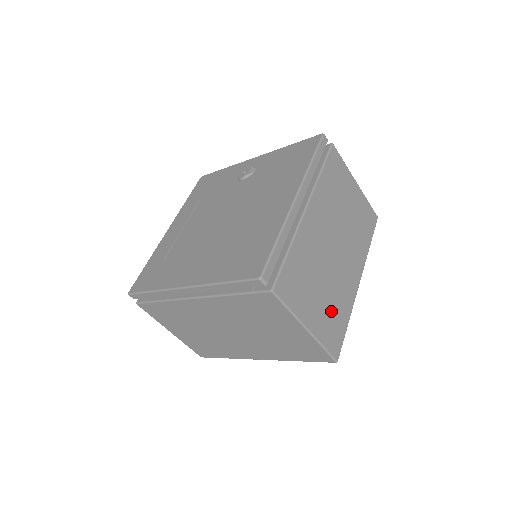
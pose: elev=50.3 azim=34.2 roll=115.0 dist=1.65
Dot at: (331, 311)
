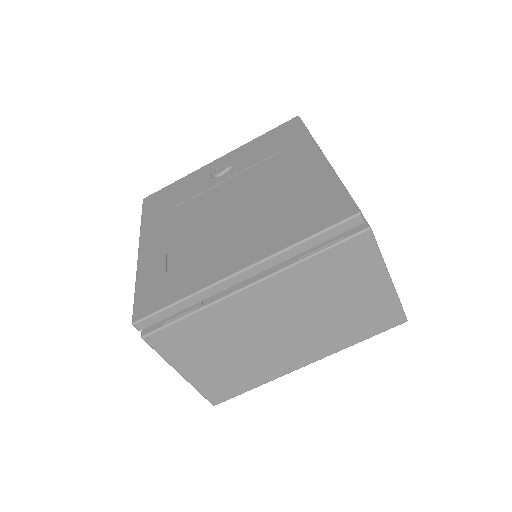
Dot at: occluded
